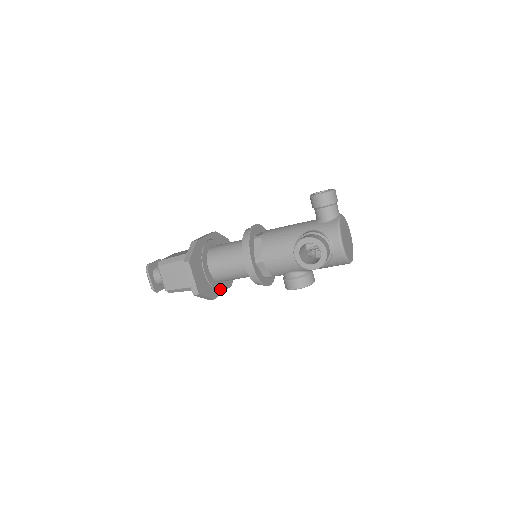
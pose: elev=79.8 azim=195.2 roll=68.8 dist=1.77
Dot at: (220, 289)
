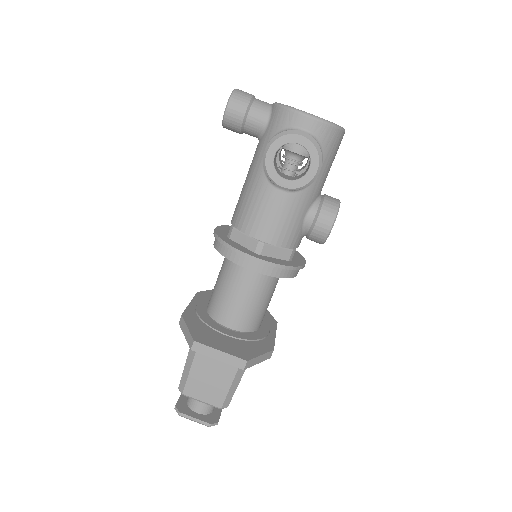
Dot at: (268, 336)
